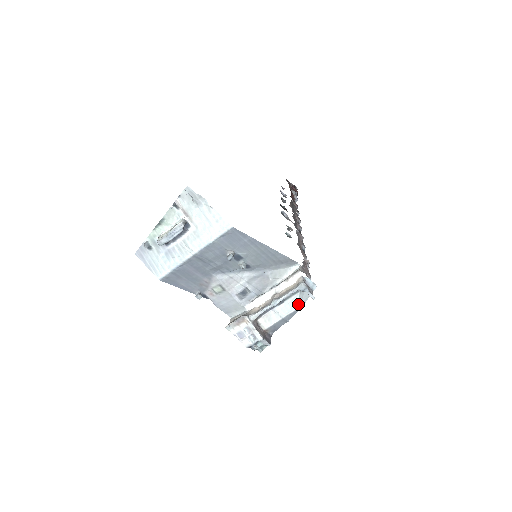
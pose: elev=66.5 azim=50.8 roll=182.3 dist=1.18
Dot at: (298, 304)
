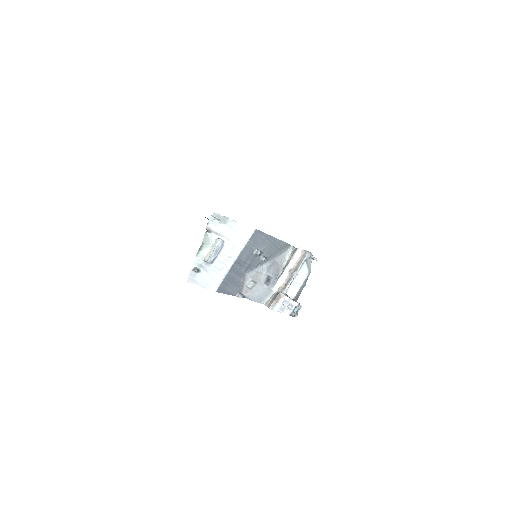
Dot at: (308, 270)
